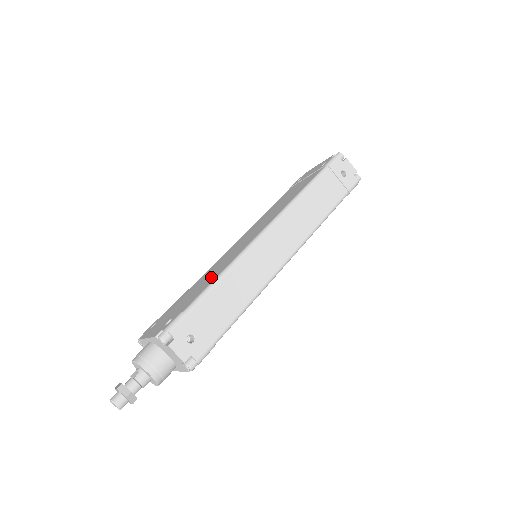
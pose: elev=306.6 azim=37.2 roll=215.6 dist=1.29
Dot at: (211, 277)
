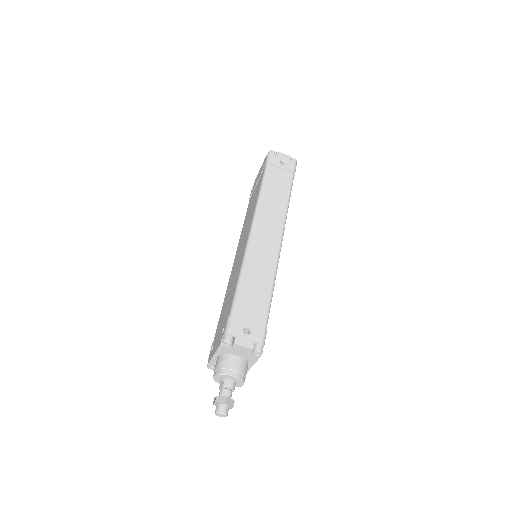
Dot at: (233, 285)
